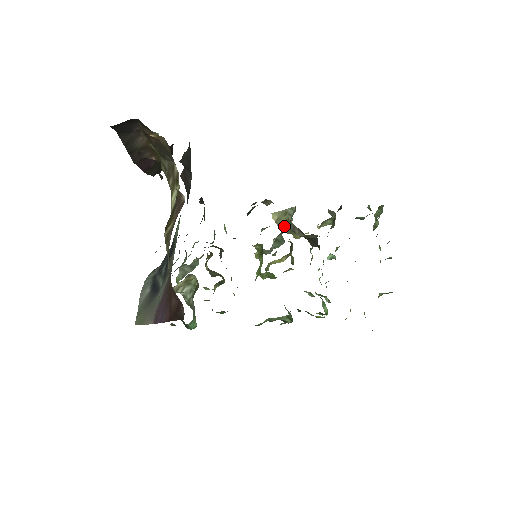
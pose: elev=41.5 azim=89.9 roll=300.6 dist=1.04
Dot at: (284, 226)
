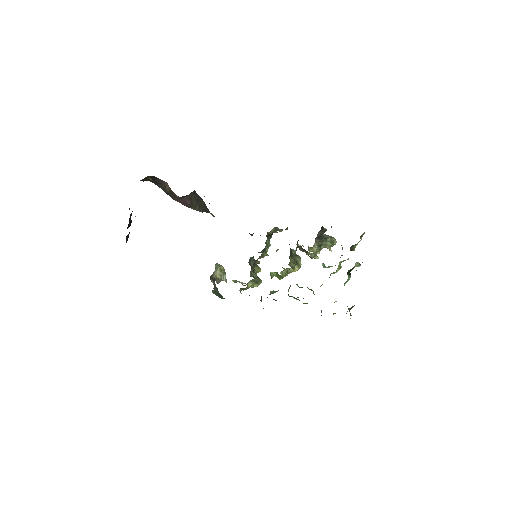
Dot at: occluded
